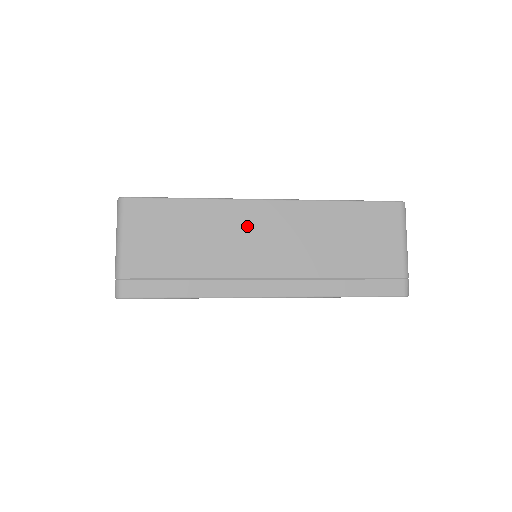
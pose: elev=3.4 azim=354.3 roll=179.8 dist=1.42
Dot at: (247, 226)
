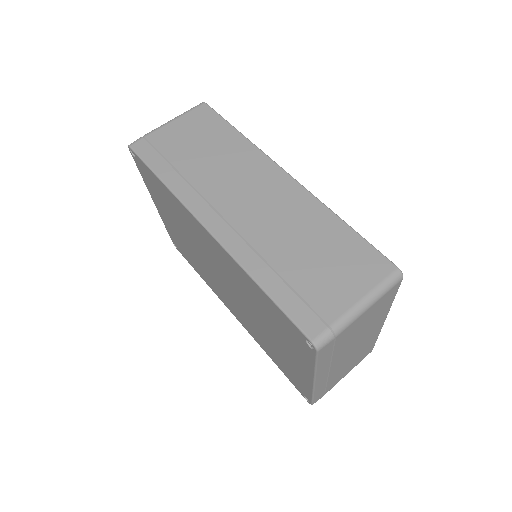
Dot at: (253, 176)
